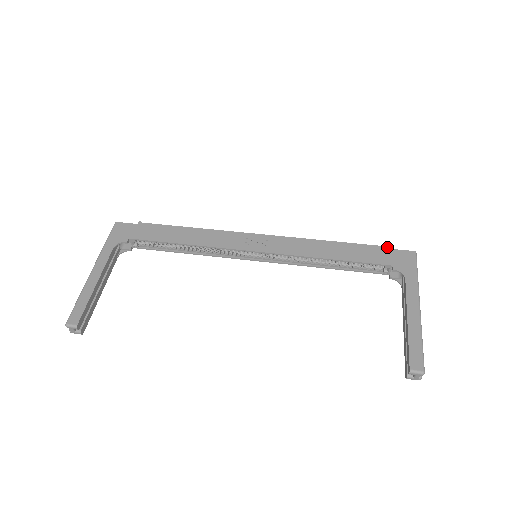
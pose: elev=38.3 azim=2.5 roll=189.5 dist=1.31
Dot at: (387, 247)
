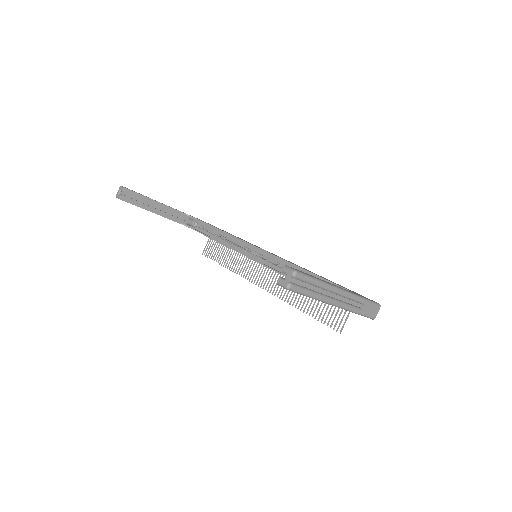
Dot at: occluded
